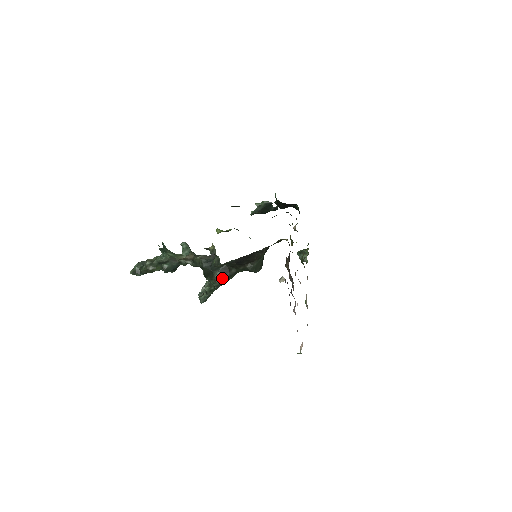
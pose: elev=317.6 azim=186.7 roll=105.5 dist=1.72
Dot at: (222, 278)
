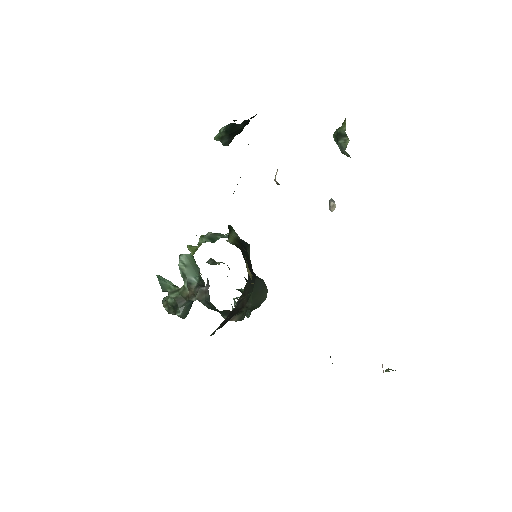
Dot at: (235, 317)
